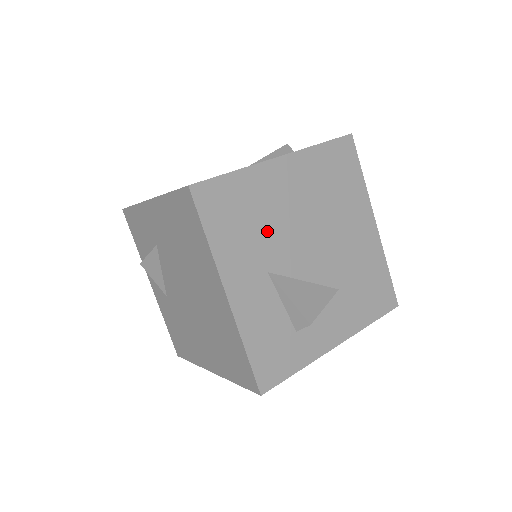
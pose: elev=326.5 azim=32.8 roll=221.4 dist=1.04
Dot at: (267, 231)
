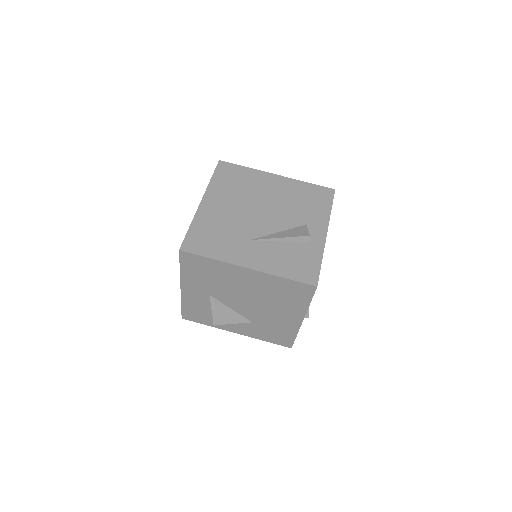
Dot at: (219, 285)
